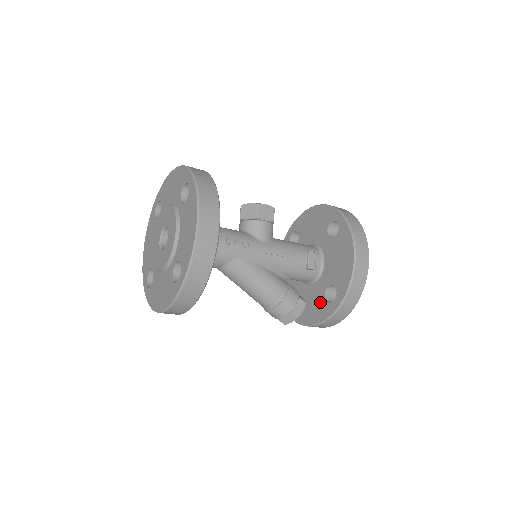
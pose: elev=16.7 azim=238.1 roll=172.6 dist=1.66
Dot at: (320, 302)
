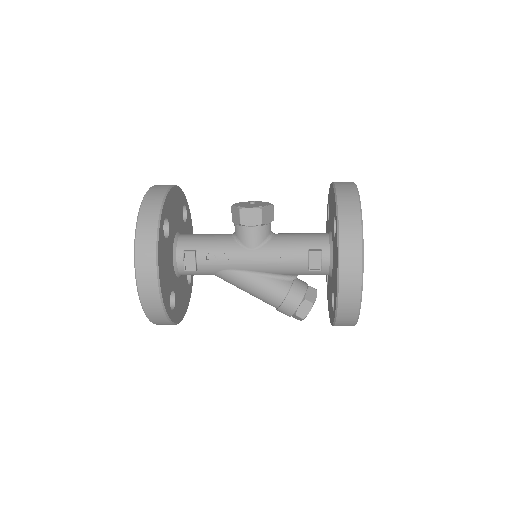
Dot at: (331, 303)
